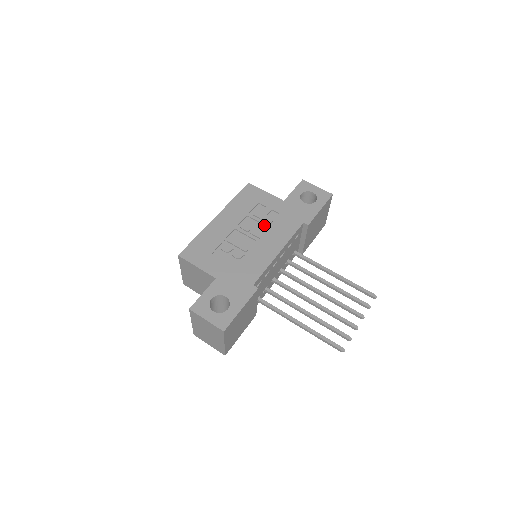
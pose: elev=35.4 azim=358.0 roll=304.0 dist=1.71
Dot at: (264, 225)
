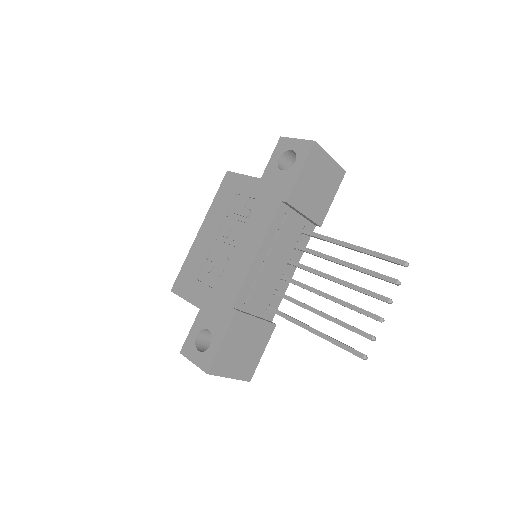
Dot at: (242, 222)
